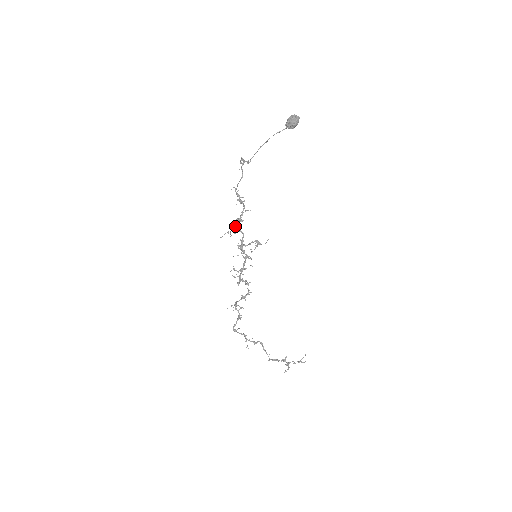
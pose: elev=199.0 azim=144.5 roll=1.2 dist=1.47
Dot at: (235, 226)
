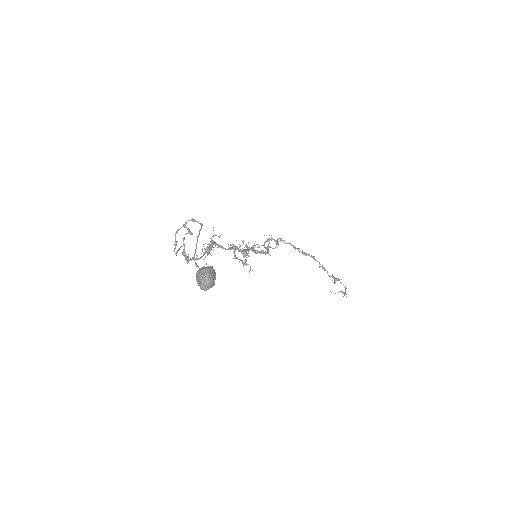
Dot at: (212, 244)
